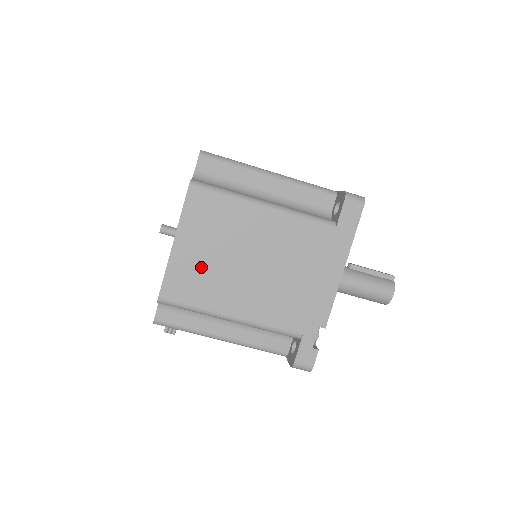
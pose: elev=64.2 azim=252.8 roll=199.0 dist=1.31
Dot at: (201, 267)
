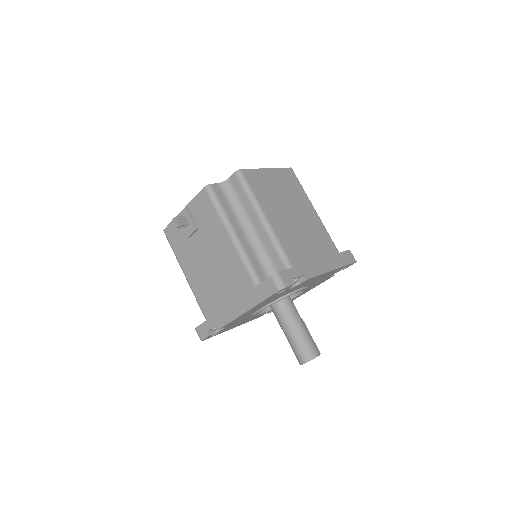
Dot at: (271, 188)
